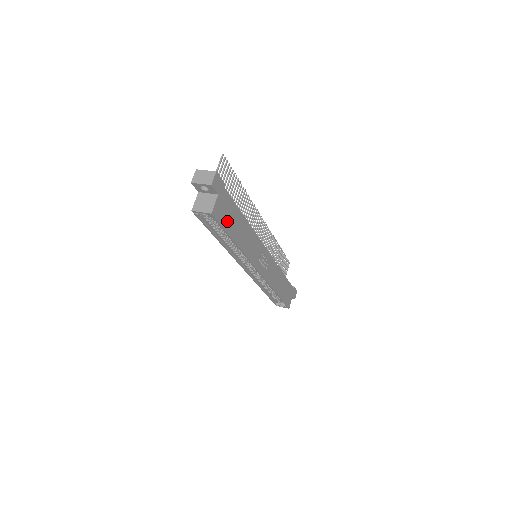
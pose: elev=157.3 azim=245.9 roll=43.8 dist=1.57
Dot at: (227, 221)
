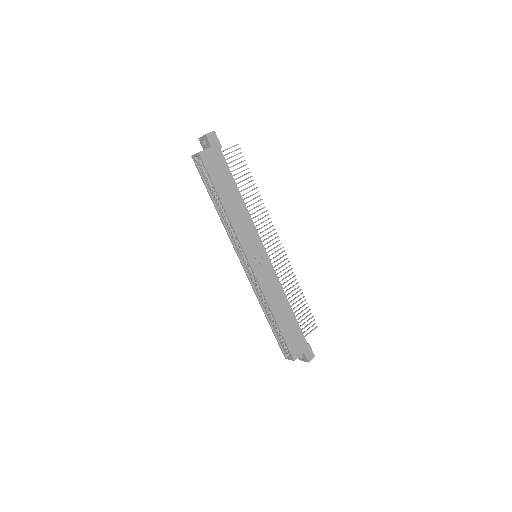
Dot at: (216, 175)
